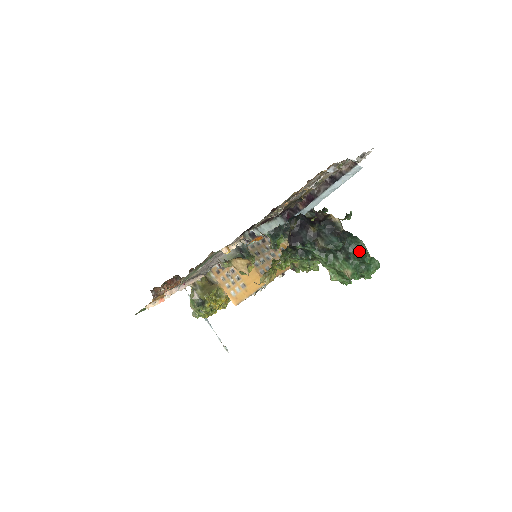
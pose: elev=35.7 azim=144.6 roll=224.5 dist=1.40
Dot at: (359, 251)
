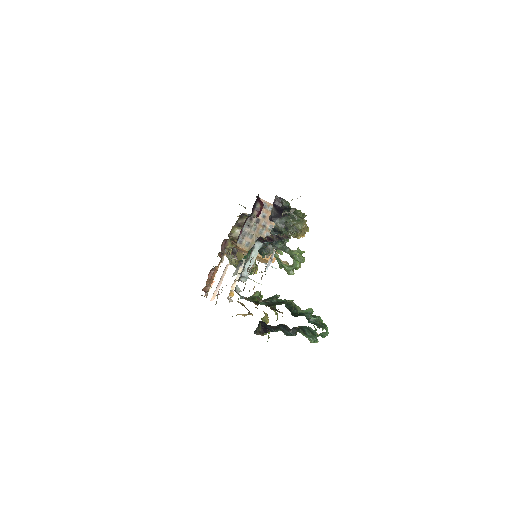
Dot at: (310, 330)
